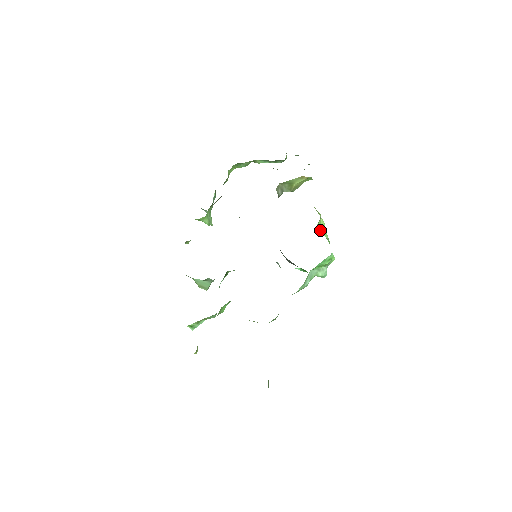
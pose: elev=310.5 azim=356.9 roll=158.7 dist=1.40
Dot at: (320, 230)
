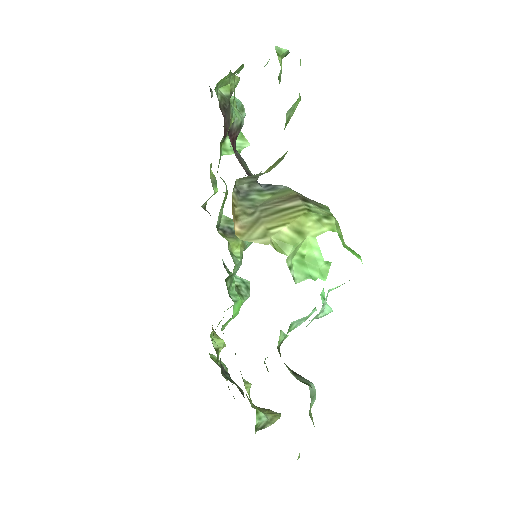
Dot at: (305, 259)
